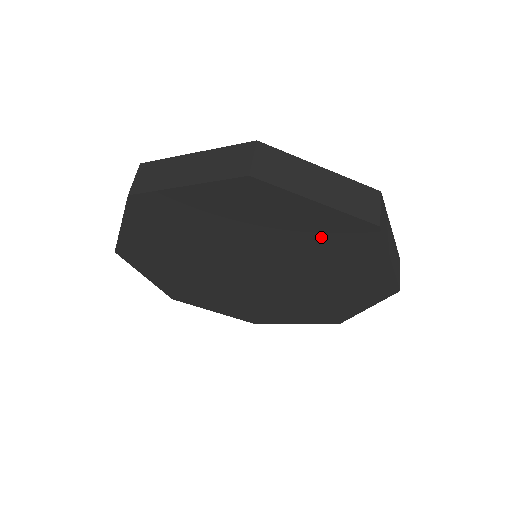
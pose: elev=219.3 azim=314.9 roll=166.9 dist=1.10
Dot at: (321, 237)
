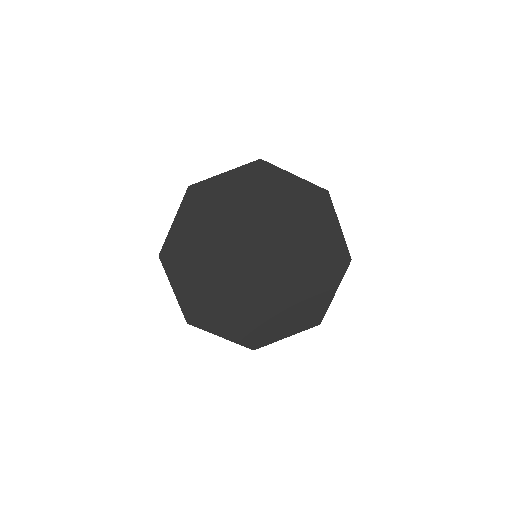
Dot at: (299, 207)
